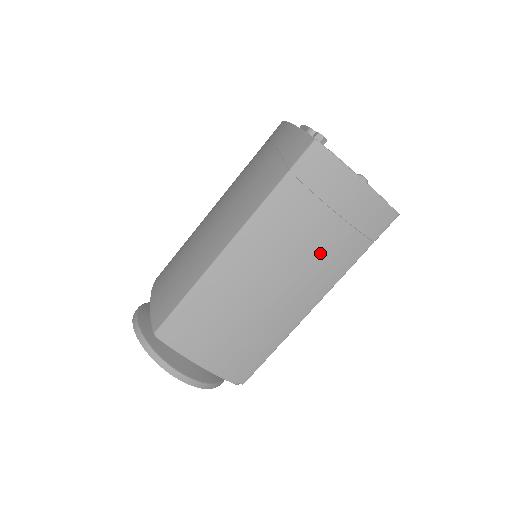
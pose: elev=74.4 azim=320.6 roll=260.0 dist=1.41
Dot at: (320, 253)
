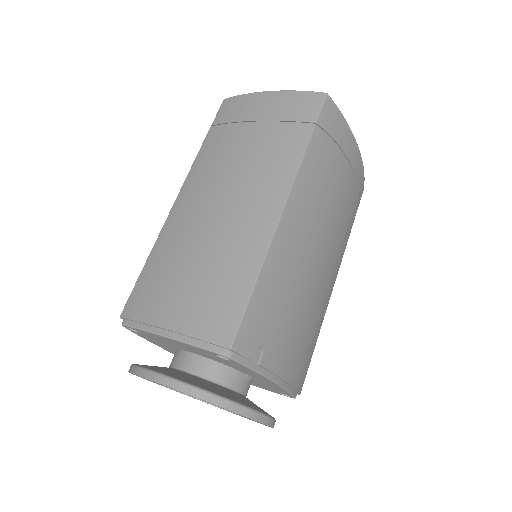
Dot at: (258, 157)
